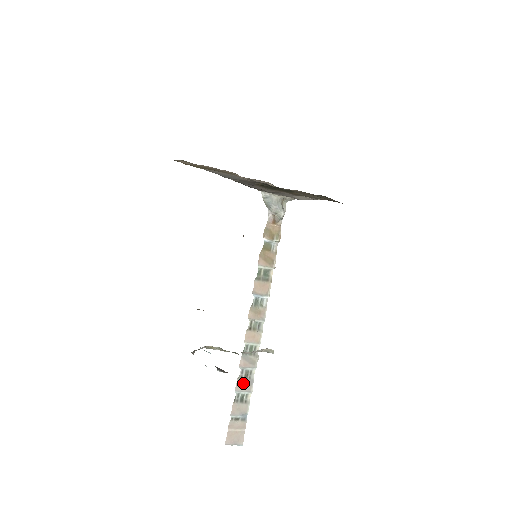
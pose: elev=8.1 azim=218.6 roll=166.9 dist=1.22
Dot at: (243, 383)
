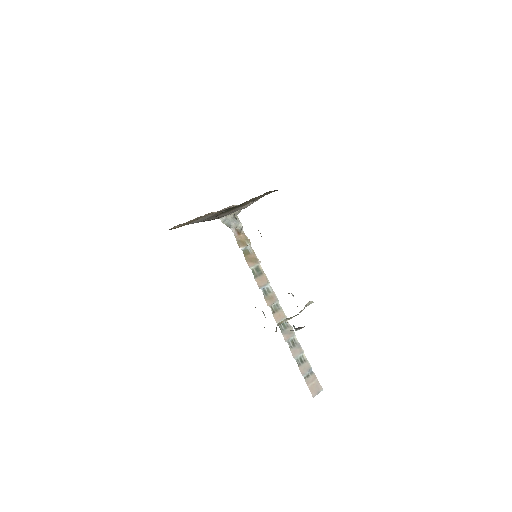
Dot at: (295, 350)
